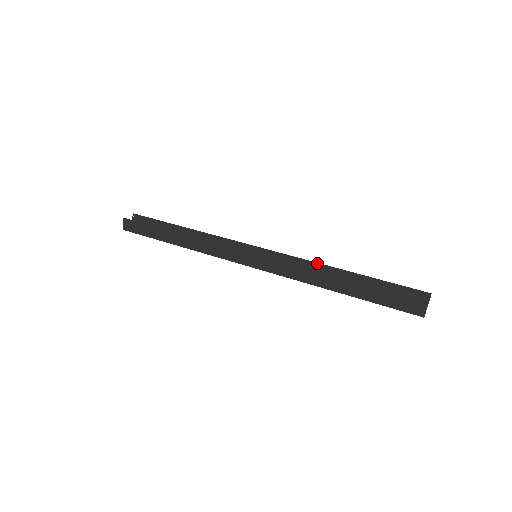
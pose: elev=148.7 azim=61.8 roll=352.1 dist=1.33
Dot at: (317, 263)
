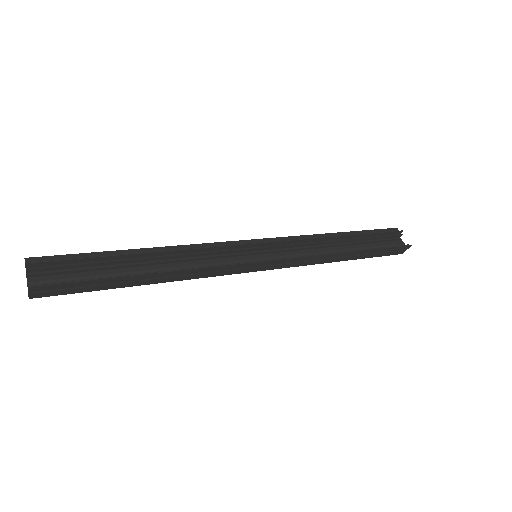
Dot at: (317, 238)
